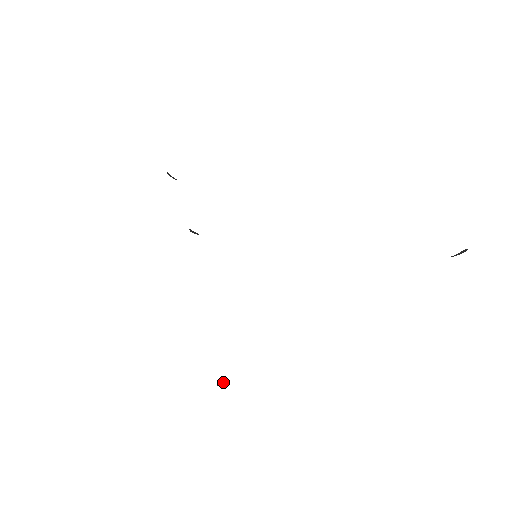
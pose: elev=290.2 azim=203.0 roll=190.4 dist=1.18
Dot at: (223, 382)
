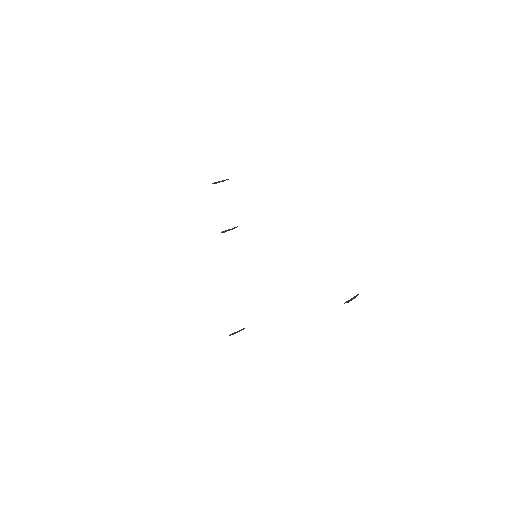
Dot at: (240, 330)
